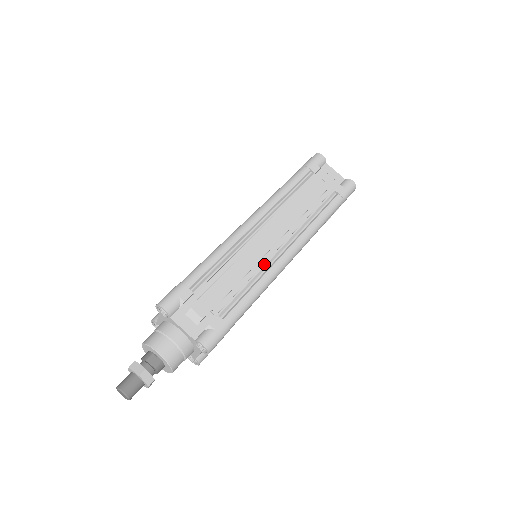
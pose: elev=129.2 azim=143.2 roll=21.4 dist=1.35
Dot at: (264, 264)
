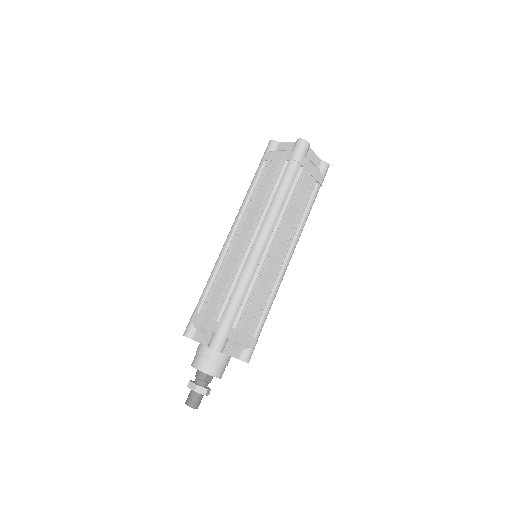
Dot at: (275, 279)
